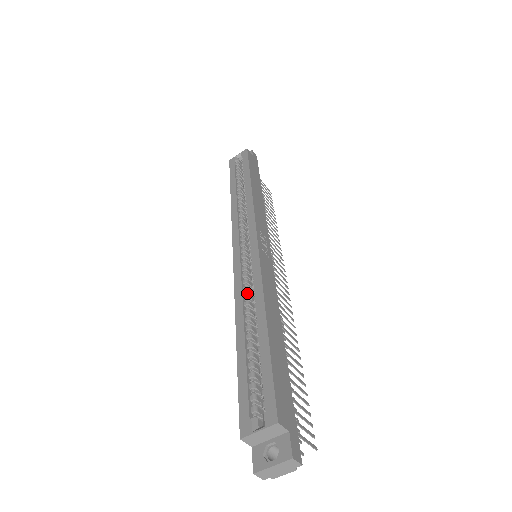
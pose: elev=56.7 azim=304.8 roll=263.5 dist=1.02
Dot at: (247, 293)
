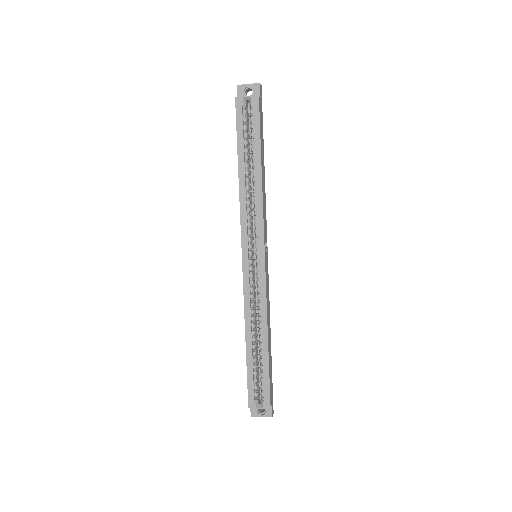
Dot at: (253, 308)
